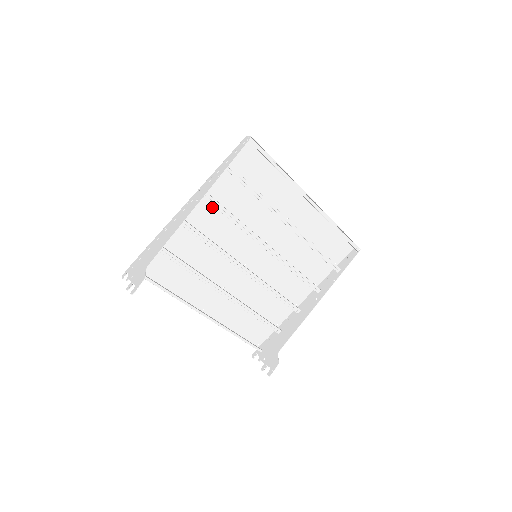
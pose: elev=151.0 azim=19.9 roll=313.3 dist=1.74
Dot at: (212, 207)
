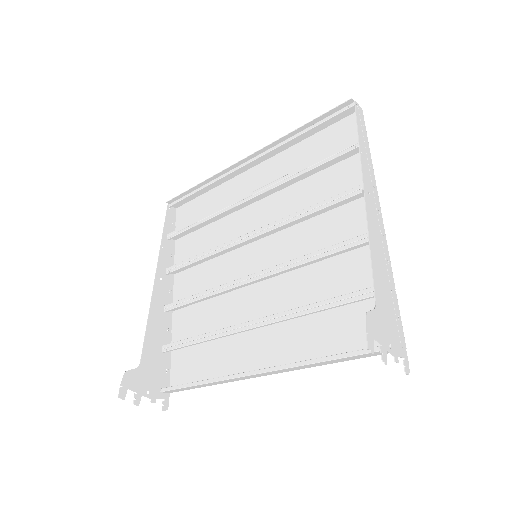
Dot at: (191, 273)
